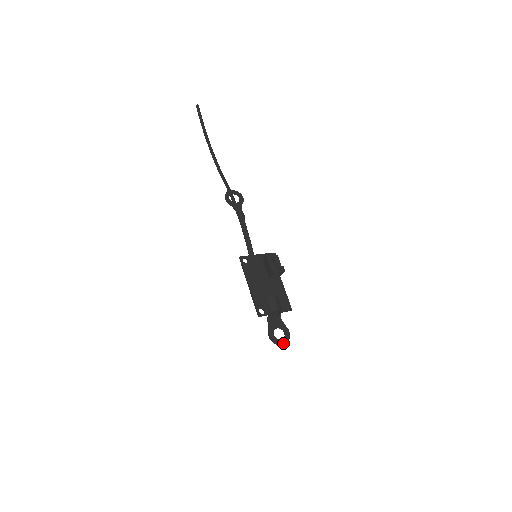
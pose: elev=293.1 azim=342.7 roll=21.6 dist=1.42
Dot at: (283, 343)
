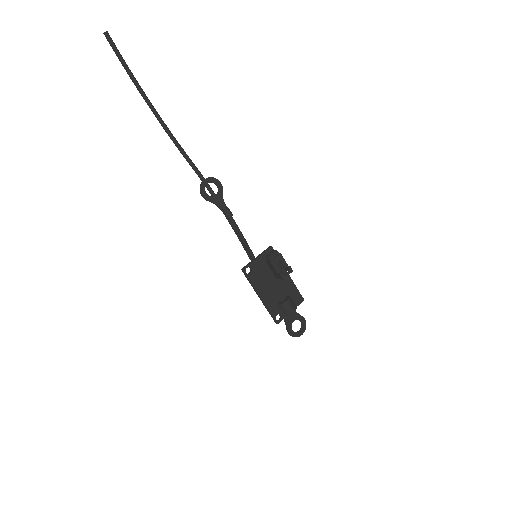
Dot at: (302, 333)
